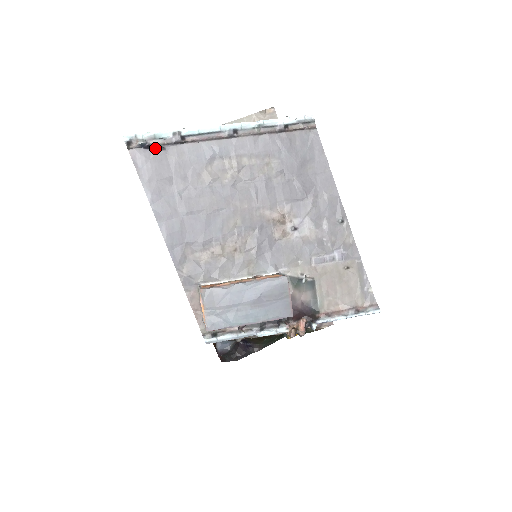
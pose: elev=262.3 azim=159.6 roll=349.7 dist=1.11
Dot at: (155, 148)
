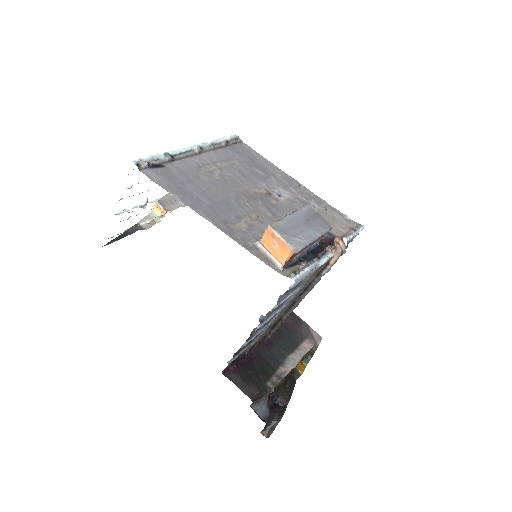
Dot at: (157, 167)
